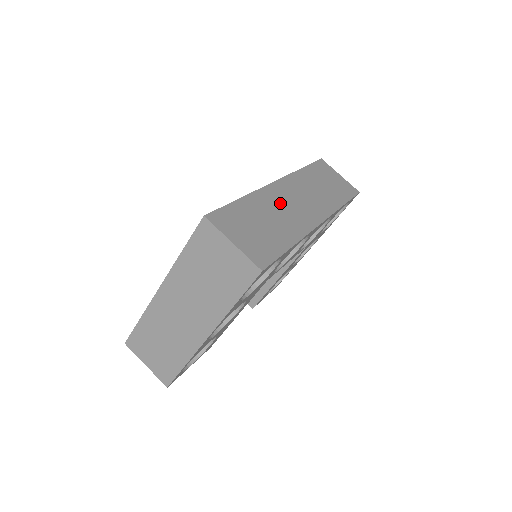
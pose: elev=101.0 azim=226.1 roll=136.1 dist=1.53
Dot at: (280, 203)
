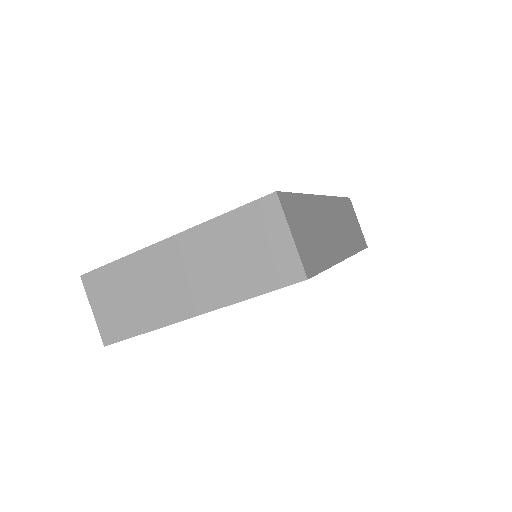
Dot at: (324, 219)
